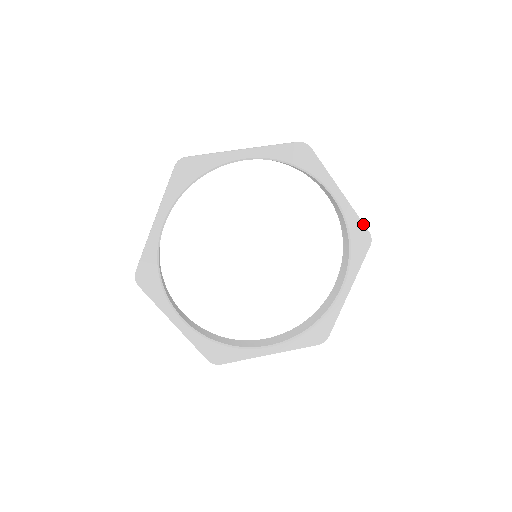
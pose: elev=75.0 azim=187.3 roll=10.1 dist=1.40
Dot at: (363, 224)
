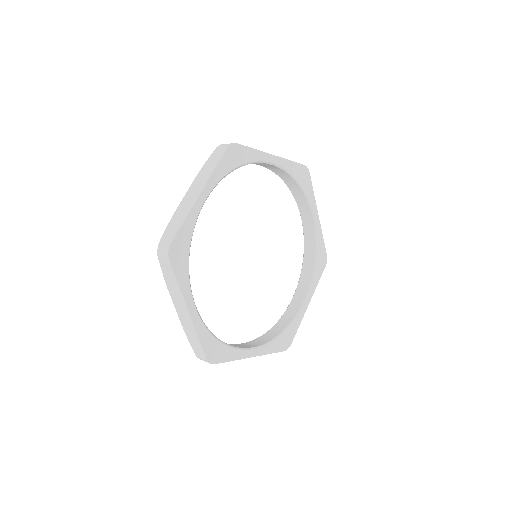
Dot at: (298, 163)
